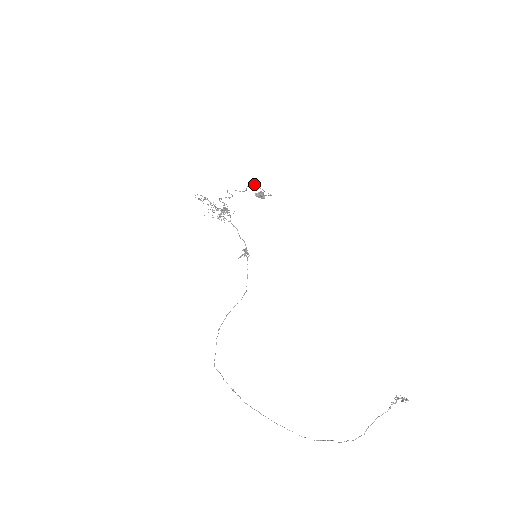
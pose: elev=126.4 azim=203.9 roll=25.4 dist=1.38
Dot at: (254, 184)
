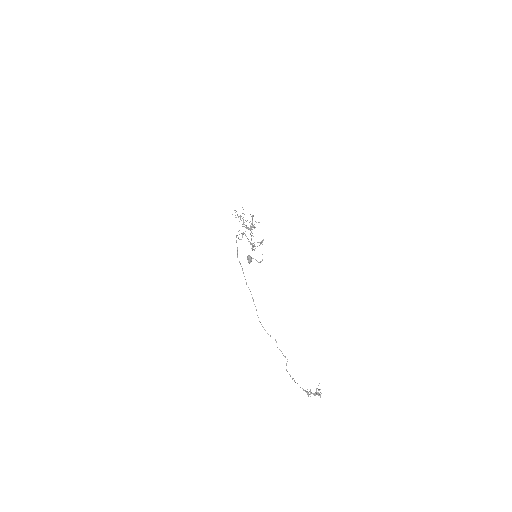
Dot at: (262, 244)
